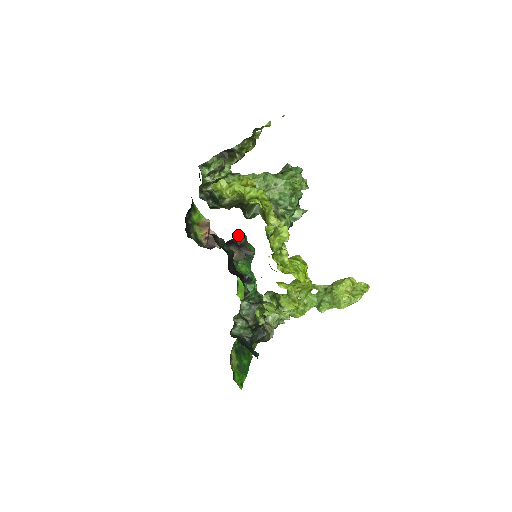
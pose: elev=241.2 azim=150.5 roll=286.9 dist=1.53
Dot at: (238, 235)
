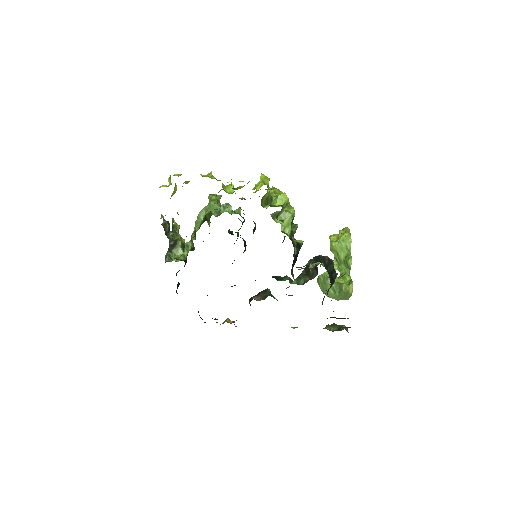
Dot at: (249, 301)
